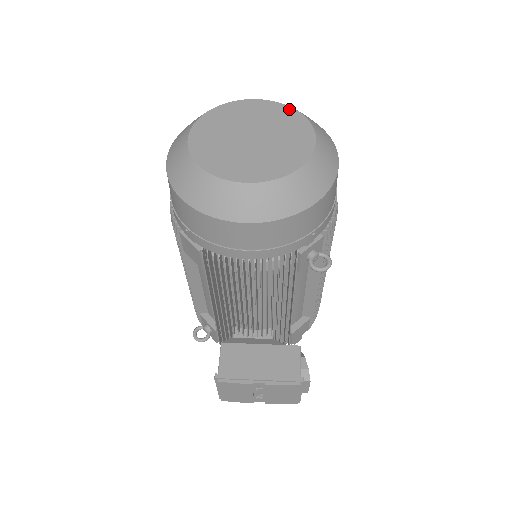
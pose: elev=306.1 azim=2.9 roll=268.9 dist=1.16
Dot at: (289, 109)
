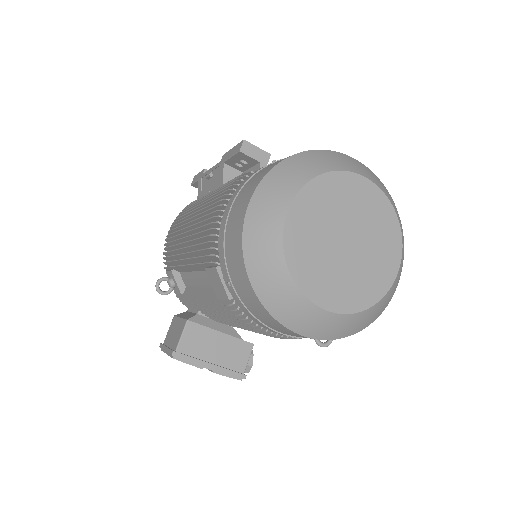
Dot at: (392, 212)
